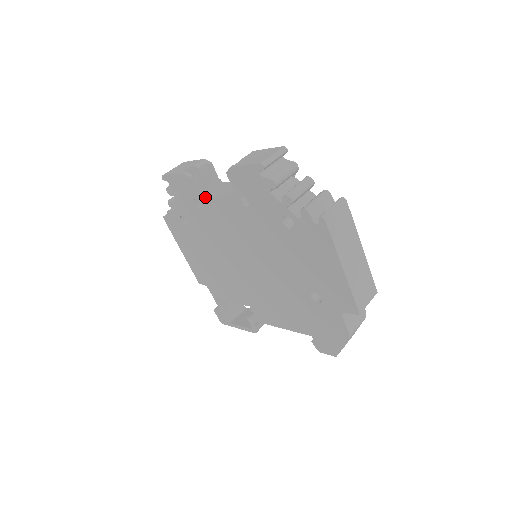
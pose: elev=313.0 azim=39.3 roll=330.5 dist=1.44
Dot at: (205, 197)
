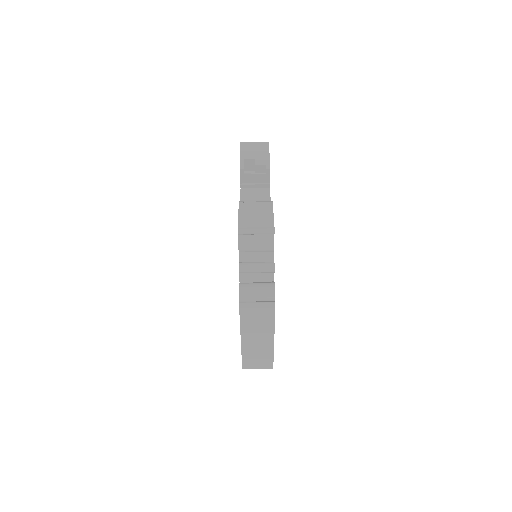
Dot at: (240, 192)
